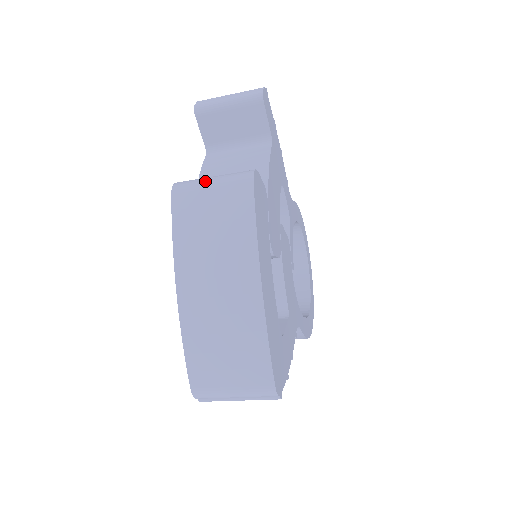
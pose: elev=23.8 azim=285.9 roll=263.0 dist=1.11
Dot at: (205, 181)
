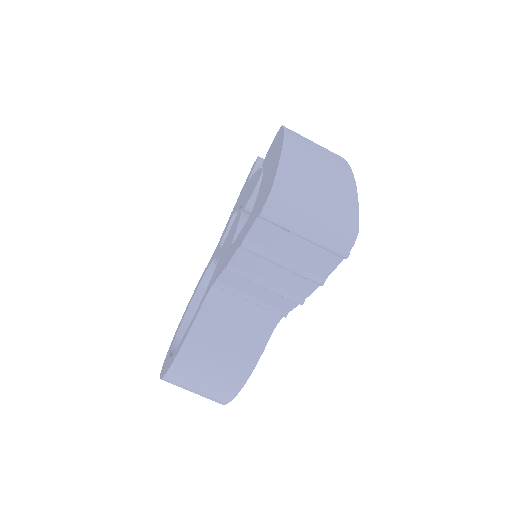
Dot at: occluded
